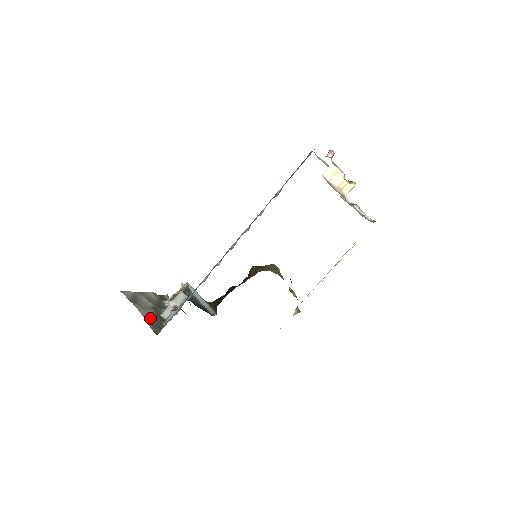
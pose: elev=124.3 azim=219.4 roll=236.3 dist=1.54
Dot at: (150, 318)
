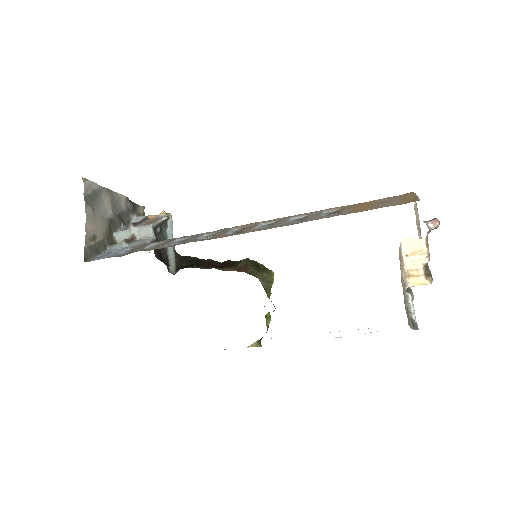
Dot at: (94, 233)
